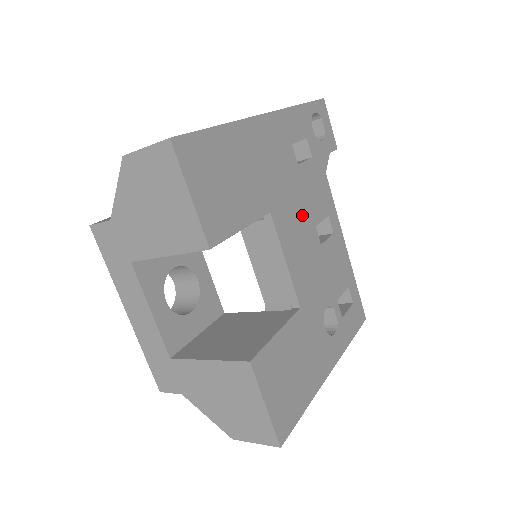
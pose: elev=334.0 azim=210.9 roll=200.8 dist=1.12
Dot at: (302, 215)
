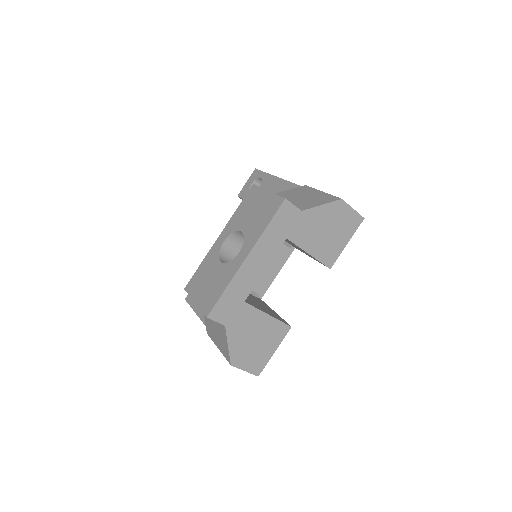
Dot at: occluded
